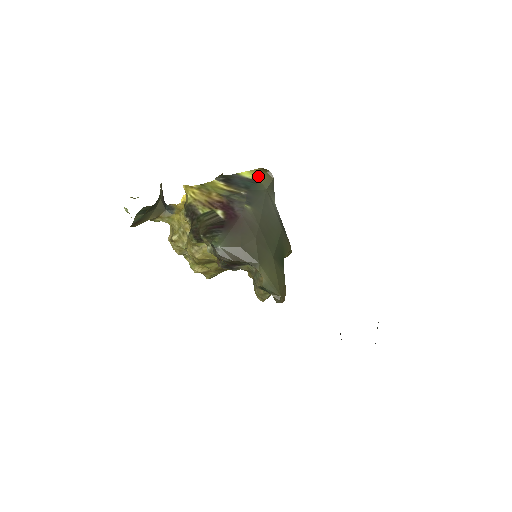
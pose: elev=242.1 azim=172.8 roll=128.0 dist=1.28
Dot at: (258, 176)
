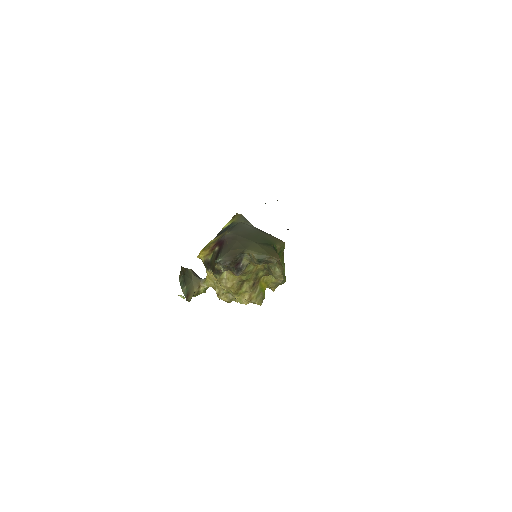
Dot at: (232, 221)
